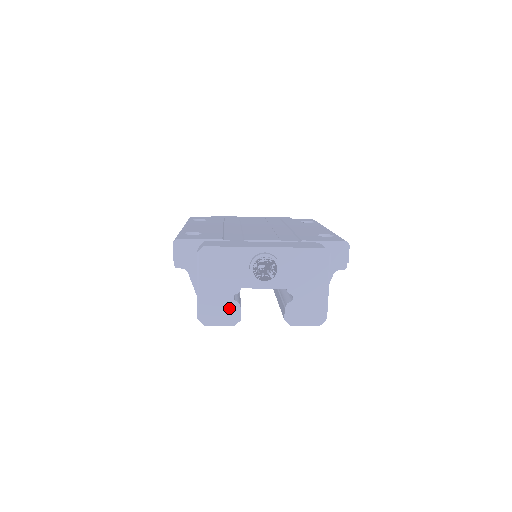
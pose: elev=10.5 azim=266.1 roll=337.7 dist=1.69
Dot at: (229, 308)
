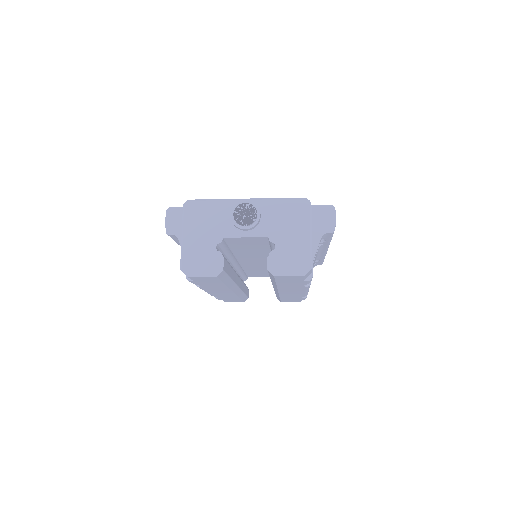
Dot at: (211, 258)
